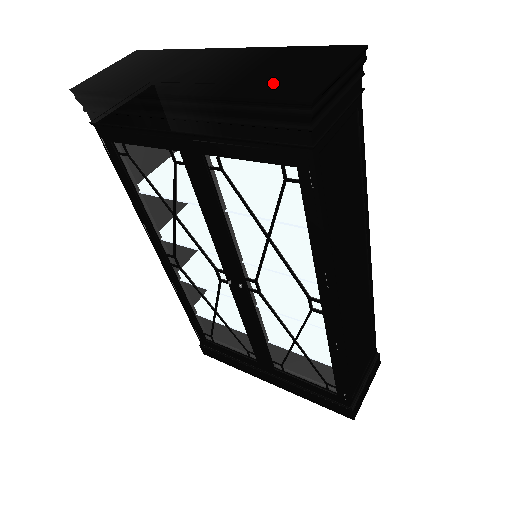
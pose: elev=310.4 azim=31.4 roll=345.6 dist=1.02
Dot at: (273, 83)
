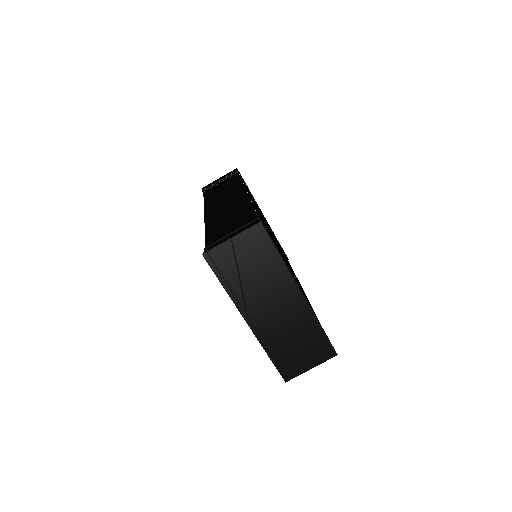
Dot at: (286, 356)
